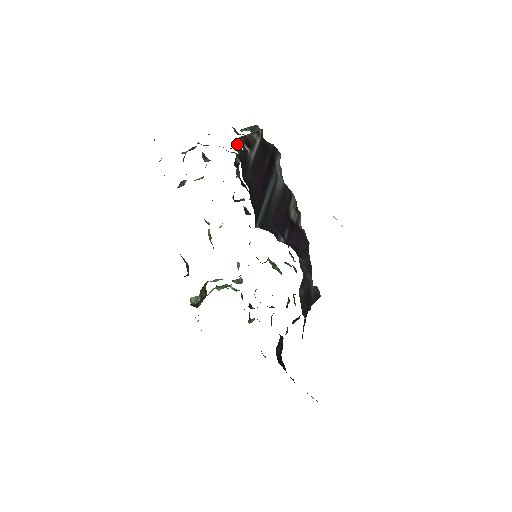
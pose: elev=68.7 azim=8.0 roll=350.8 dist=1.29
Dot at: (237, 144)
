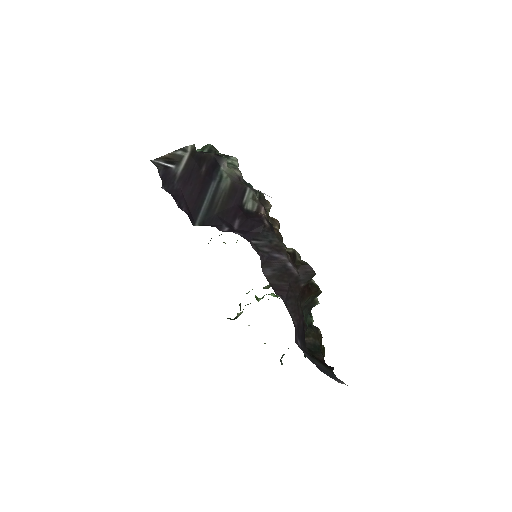
Dot at: occluded
